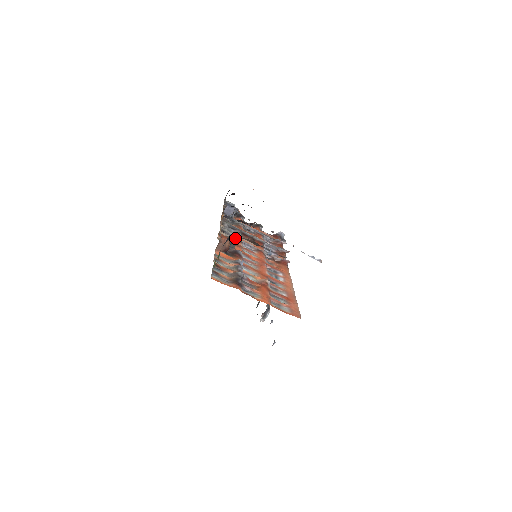
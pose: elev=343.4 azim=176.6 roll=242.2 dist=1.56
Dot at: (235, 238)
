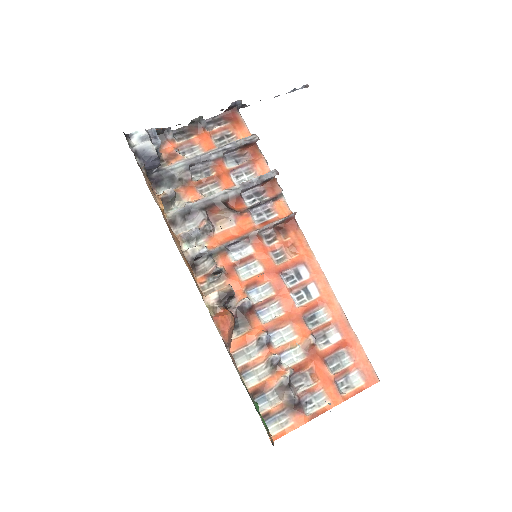
Dot at: (227, 289)
